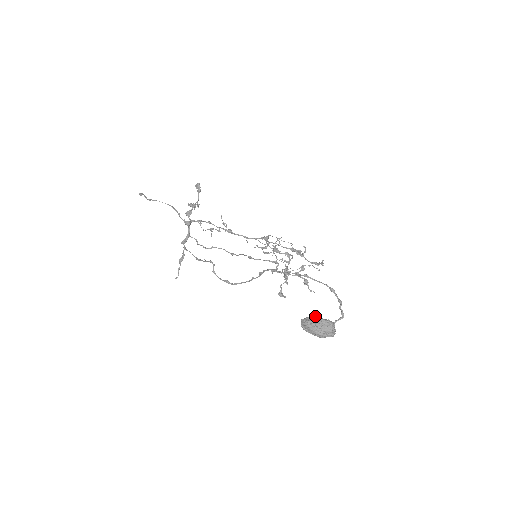
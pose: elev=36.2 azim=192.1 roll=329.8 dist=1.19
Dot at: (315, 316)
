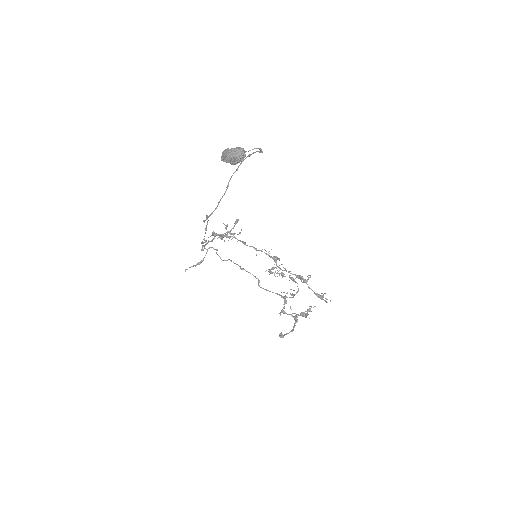
Dot at: occluded
